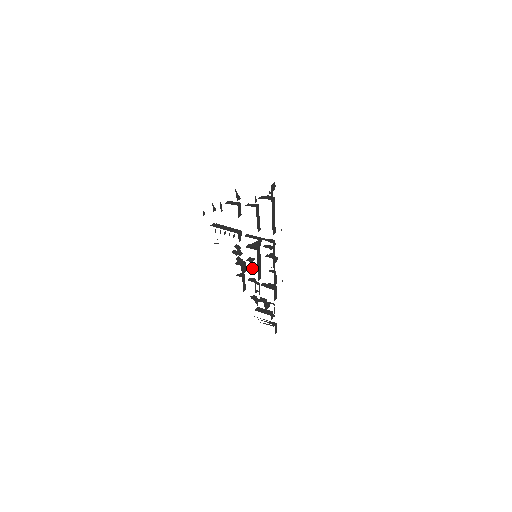
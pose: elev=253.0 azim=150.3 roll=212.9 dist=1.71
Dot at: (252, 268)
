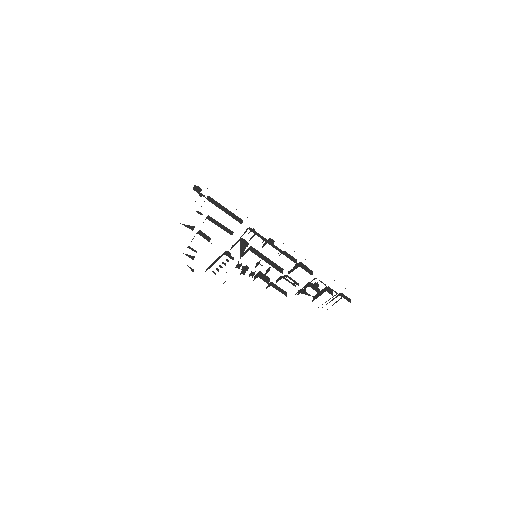
Dot at: (268, 270)
